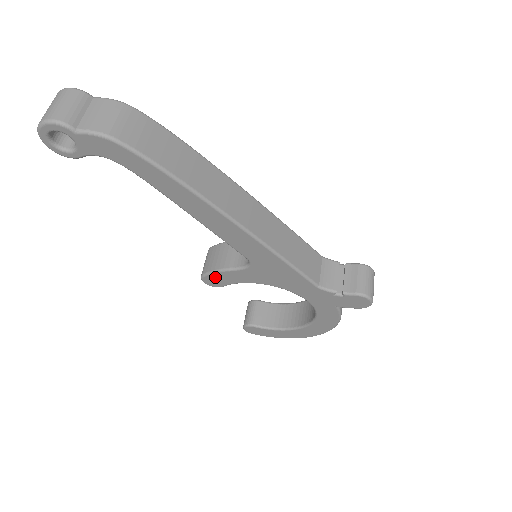
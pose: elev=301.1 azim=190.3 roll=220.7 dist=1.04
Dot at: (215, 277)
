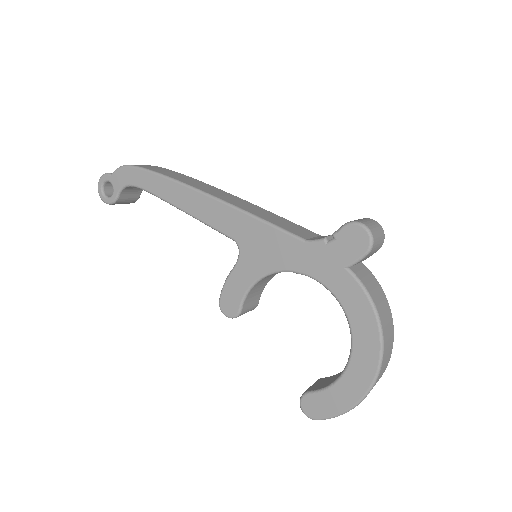
Dot at: (227, 295)
